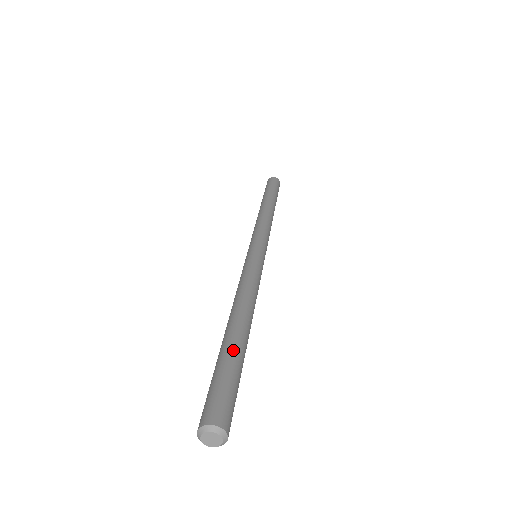
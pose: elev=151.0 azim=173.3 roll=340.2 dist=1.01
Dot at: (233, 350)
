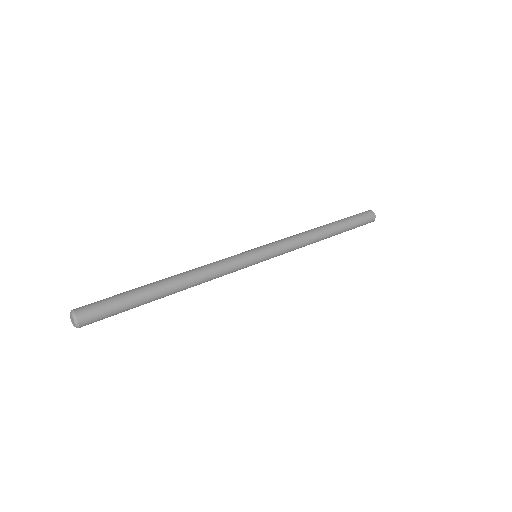
Dot at: (138, 289)
